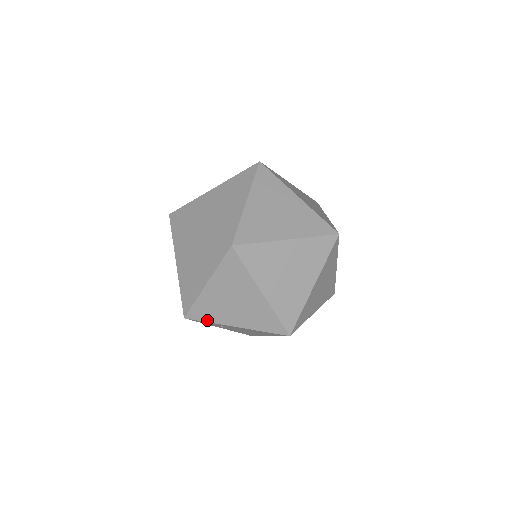
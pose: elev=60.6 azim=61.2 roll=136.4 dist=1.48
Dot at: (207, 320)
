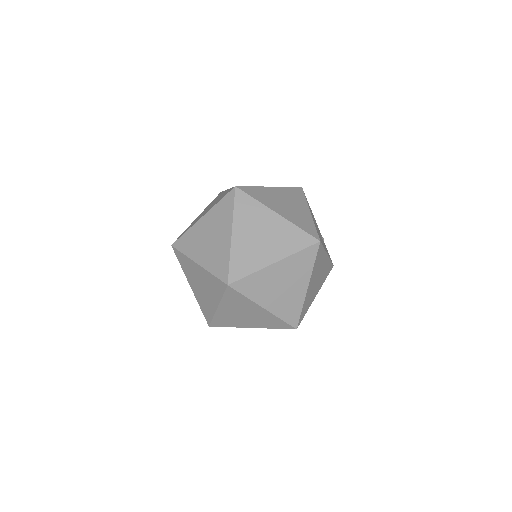
Dot at: (227, 326)
